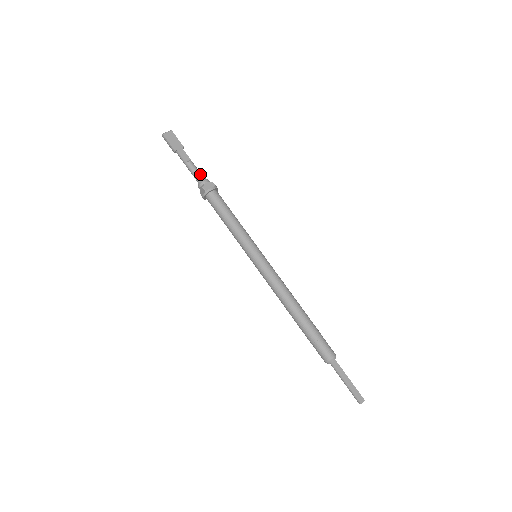
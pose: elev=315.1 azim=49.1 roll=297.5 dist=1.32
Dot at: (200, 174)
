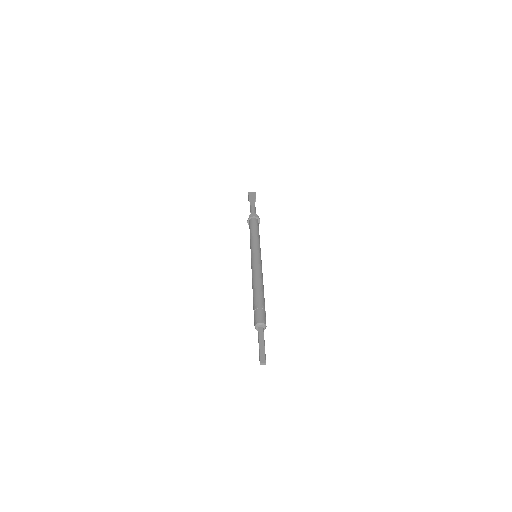
Dot at: (254, 211)
